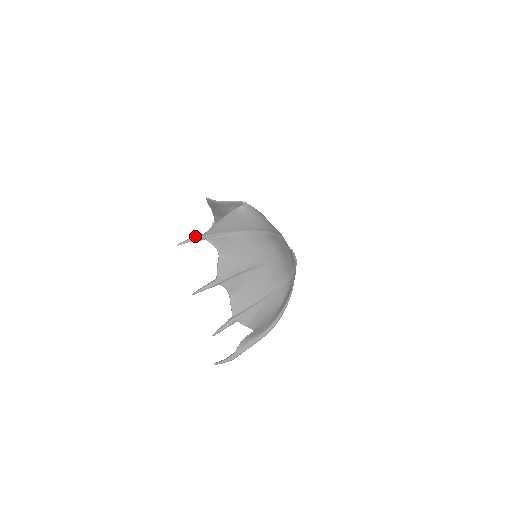
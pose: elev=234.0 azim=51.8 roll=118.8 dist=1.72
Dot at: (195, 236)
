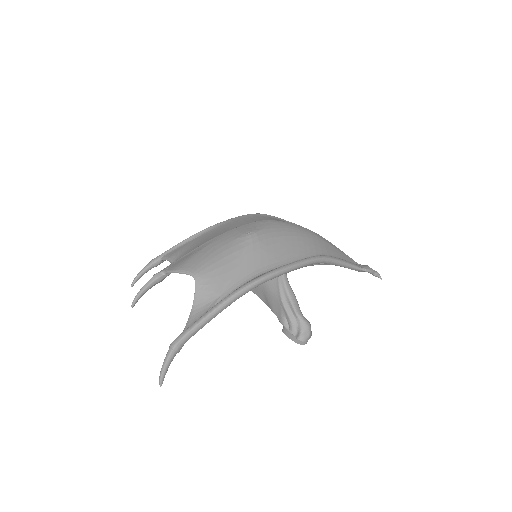
Dot at: occluded
